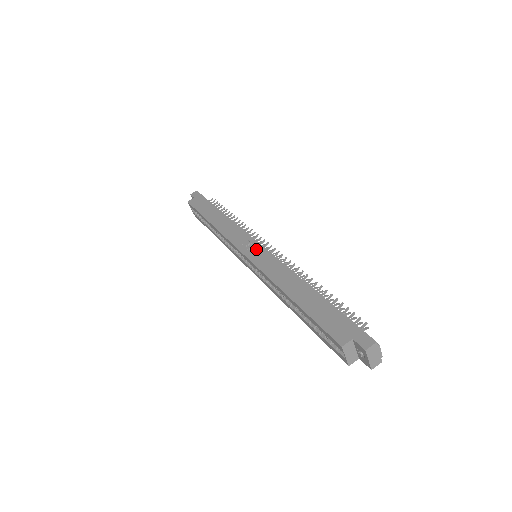
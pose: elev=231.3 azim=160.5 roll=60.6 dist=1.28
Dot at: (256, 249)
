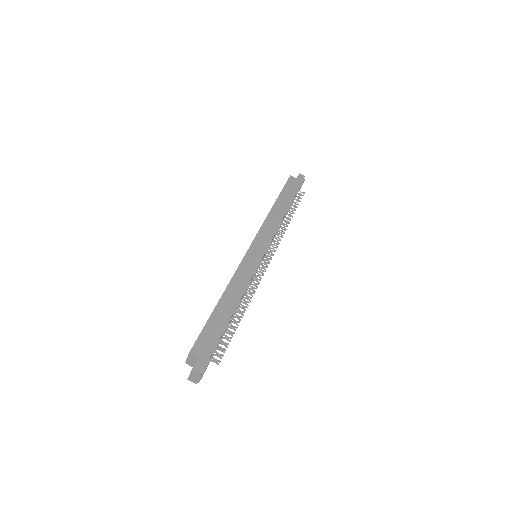
Dot at: (258, 254)
